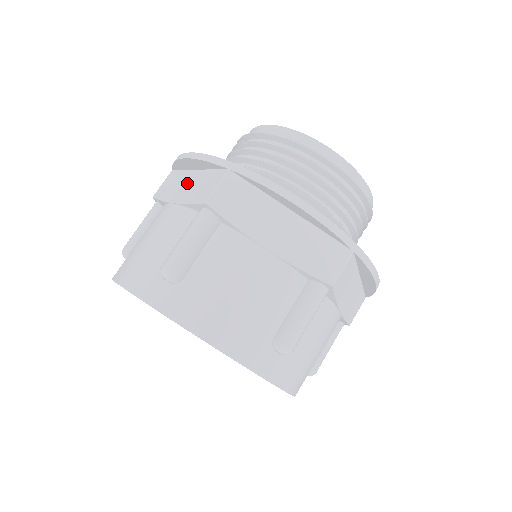
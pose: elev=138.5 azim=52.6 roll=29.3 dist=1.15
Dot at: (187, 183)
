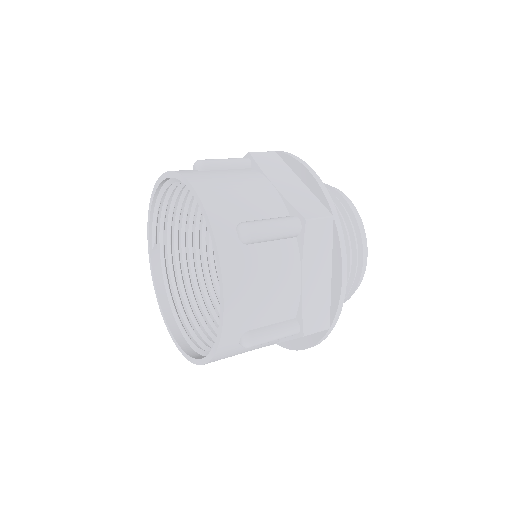
Dot at: occluded
